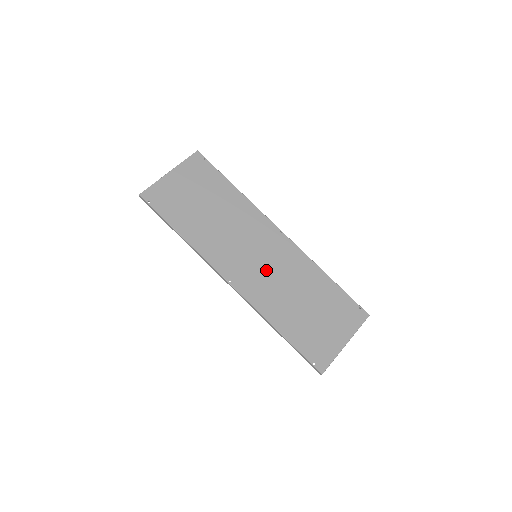
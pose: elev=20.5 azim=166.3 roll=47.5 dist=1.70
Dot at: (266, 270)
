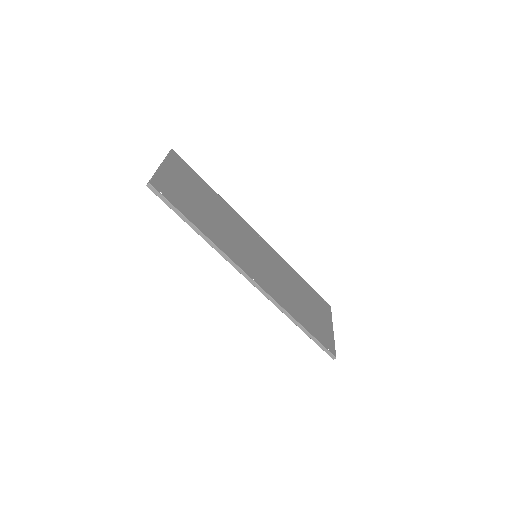
Dot at: (268, 269)
